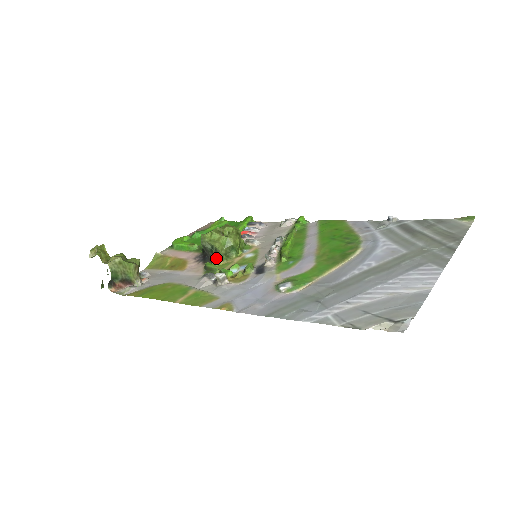
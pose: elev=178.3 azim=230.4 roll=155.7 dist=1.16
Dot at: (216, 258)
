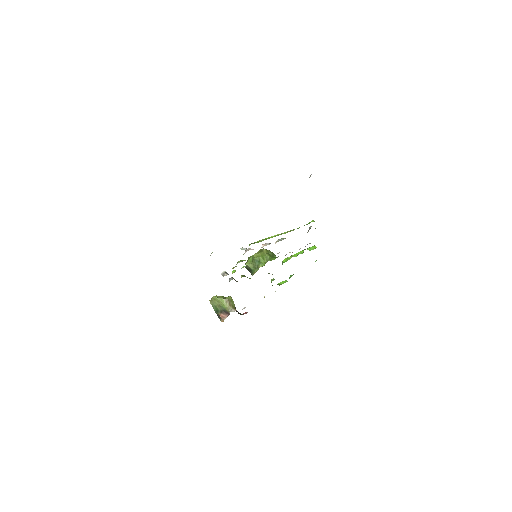
Dot at: (252, 273)
